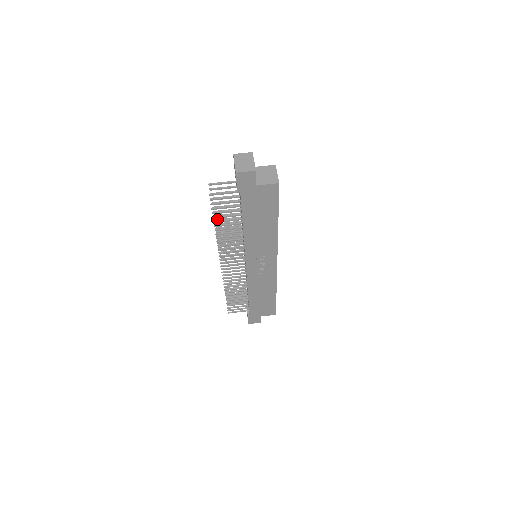
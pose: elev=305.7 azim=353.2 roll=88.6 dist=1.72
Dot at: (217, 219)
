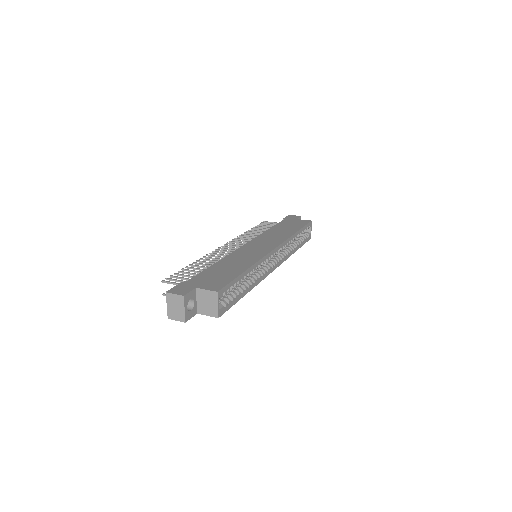
Dot at: (195, 263)
